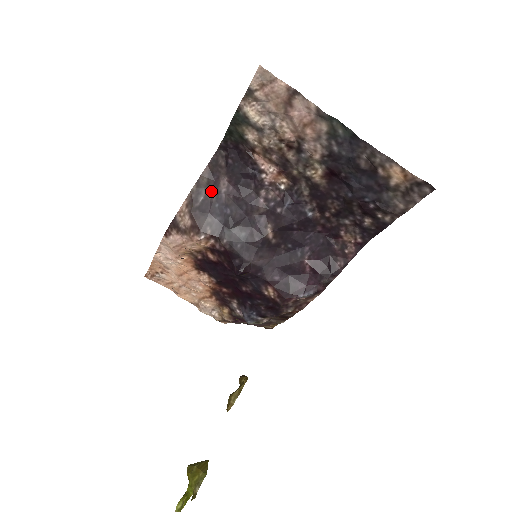
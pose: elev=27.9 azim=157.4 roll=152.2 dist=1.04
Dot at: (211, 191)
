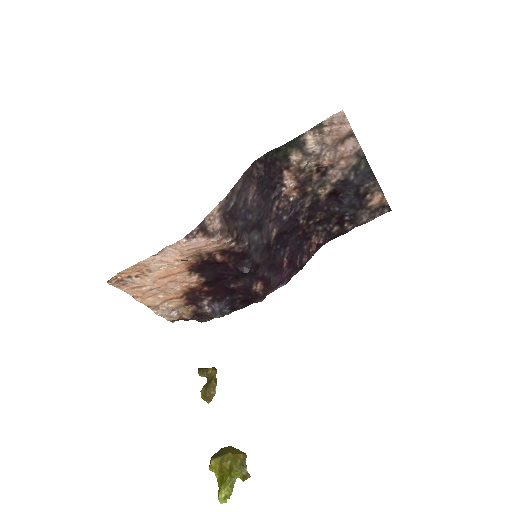
Dot at: (240, 198)
